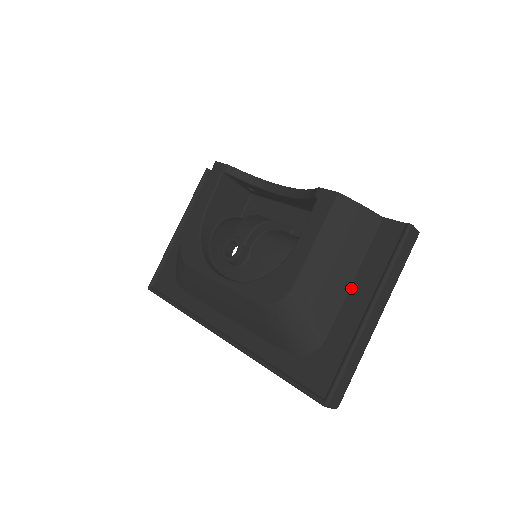
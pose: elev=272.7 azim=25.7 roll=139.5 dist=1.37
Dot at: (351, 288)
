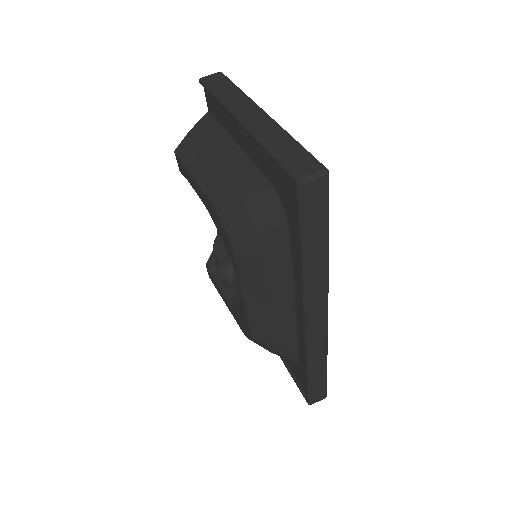
Dot at: (239, 145)
